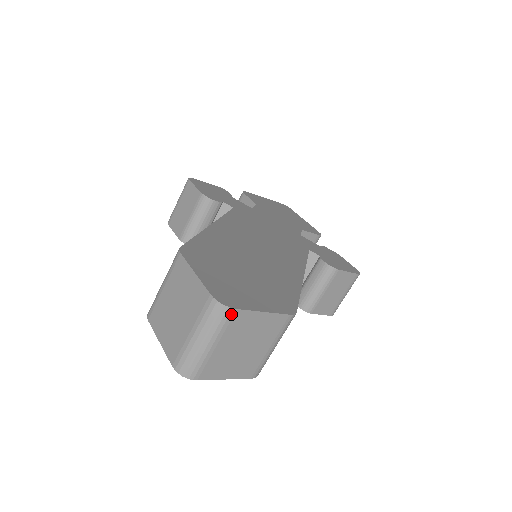
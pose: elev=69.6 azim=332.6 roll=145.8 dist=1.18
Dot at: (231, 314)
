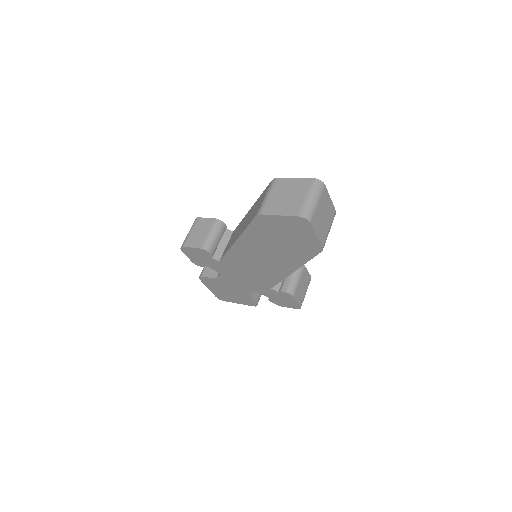
Dot at: (324, 187)
